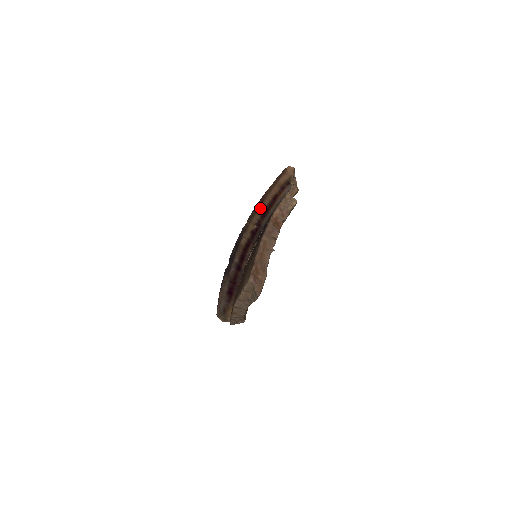
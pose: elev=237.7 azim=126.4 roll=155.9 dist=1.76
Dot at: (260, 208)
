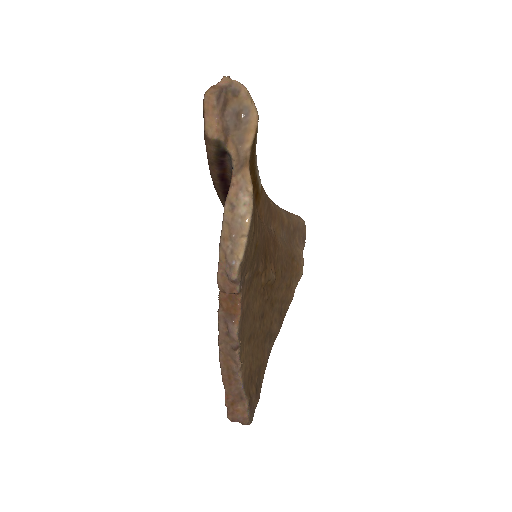
Dot at: occluded
